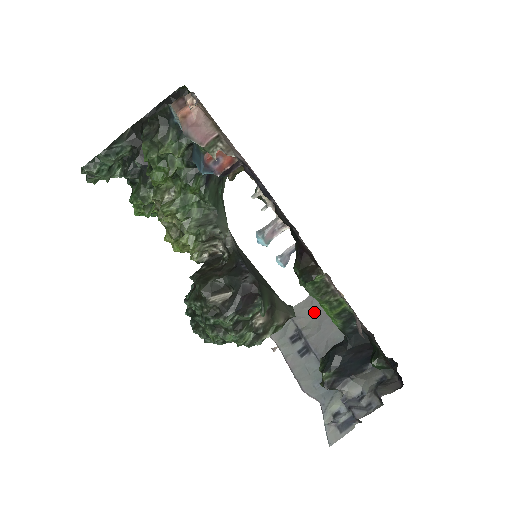
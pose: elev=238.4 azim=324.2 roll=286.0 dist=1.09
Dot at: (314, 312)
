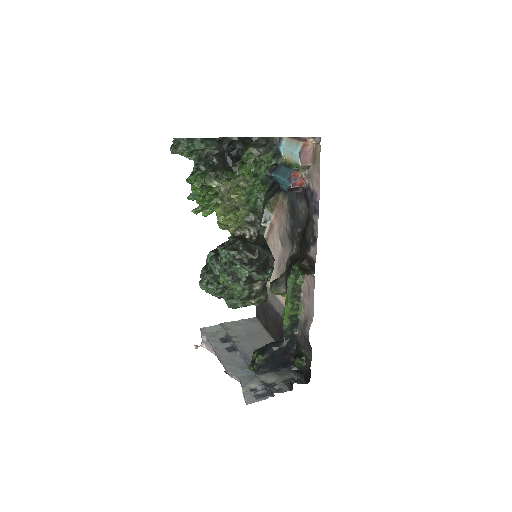
Dot at: (243, 330)
